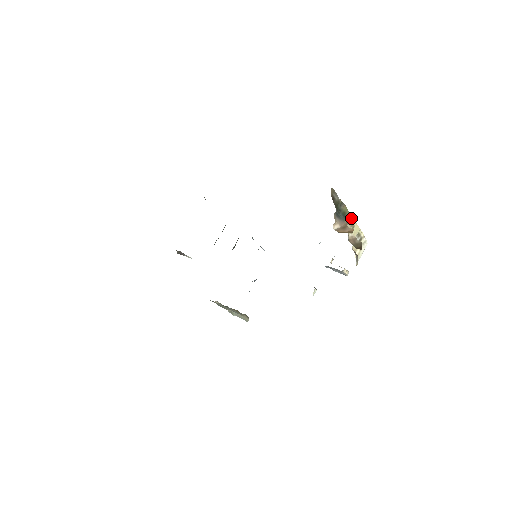
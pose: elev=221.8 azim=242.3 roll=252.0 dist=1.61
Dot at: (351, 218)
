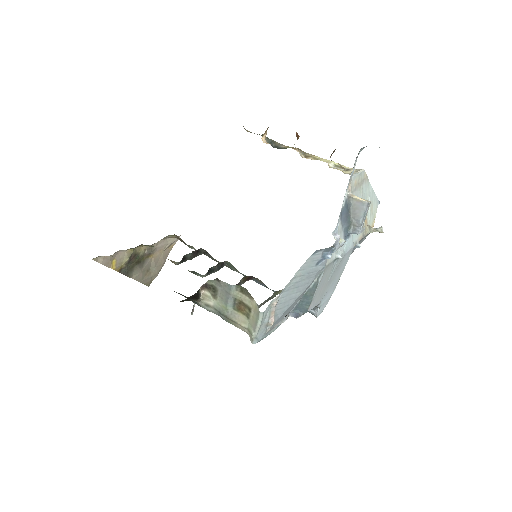
Dot at: (307, 154)
